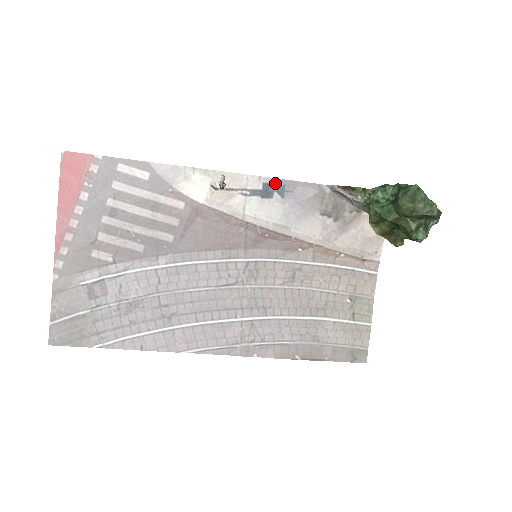
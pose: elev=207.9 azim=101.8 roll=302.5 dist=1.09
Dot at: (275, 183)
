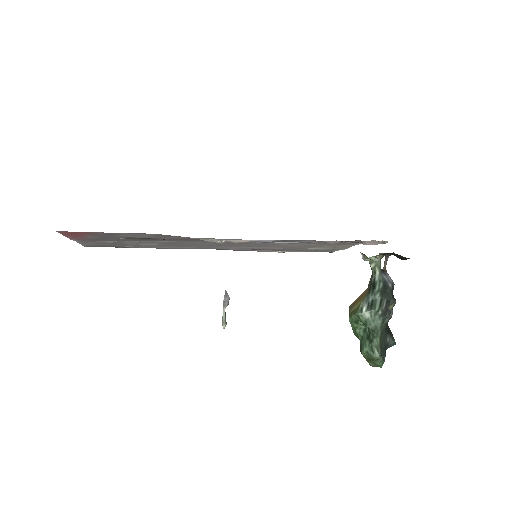
Dot at: (288, 240)
